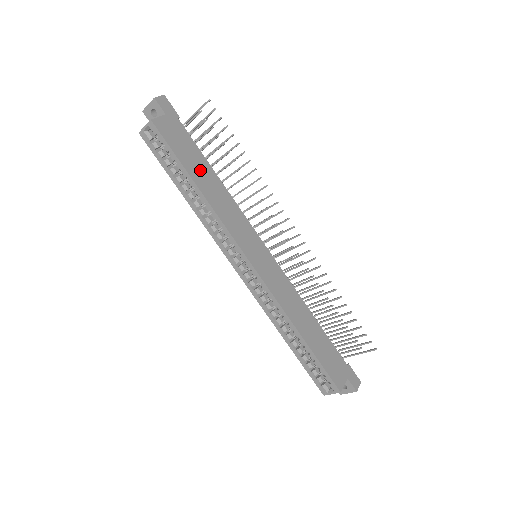
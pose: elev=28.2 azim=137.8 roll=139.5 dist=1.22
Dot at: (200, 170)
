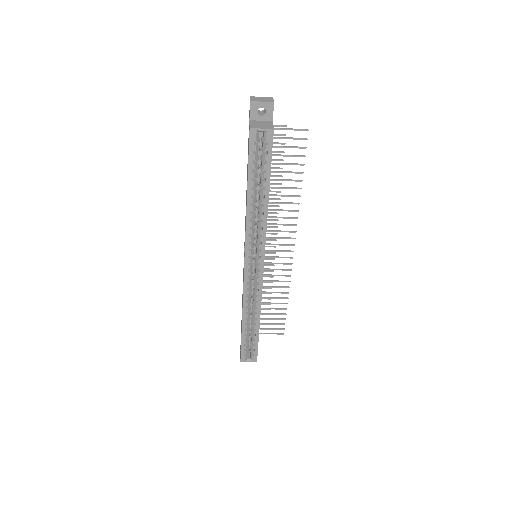
Dot at: occluded
